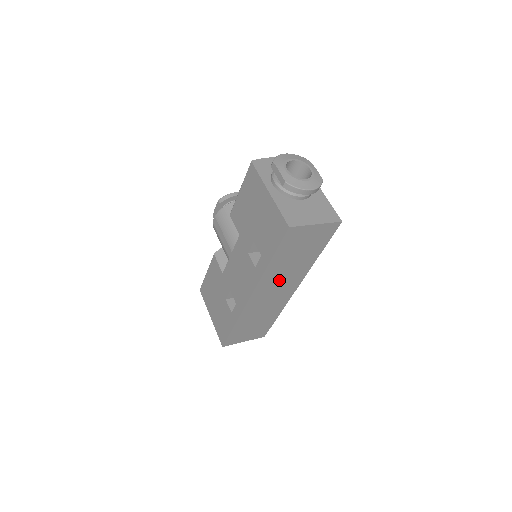
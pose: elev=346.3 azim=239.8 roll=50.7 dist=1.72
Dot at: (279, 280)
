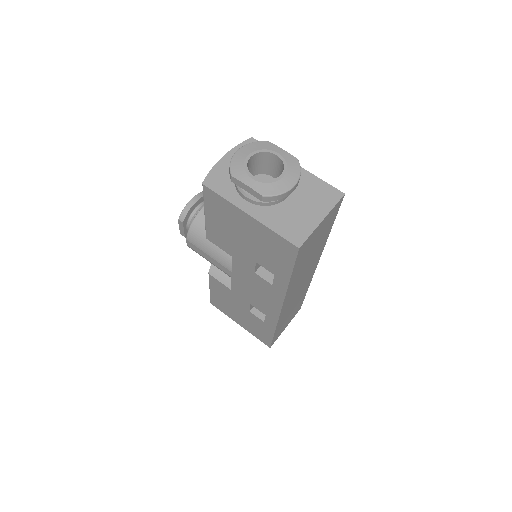
Dot at: (301, 278)
